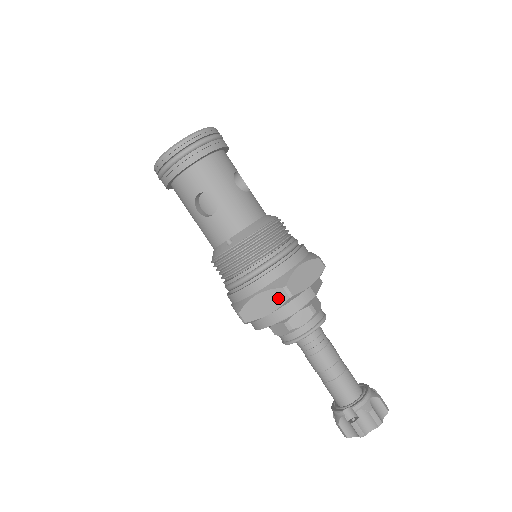
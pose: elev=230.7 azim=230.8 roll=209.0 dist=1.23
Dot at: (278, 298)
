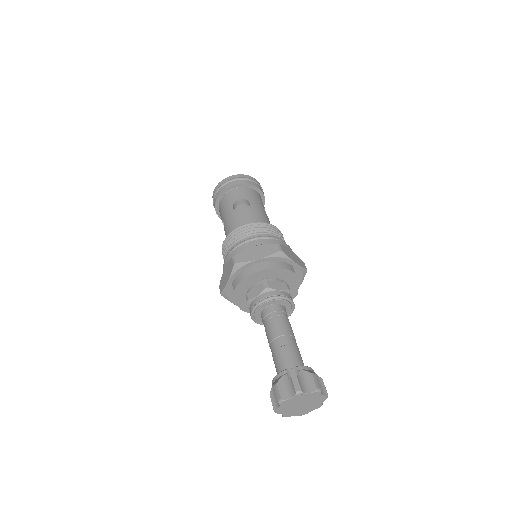
Dot at: (271, 250)
